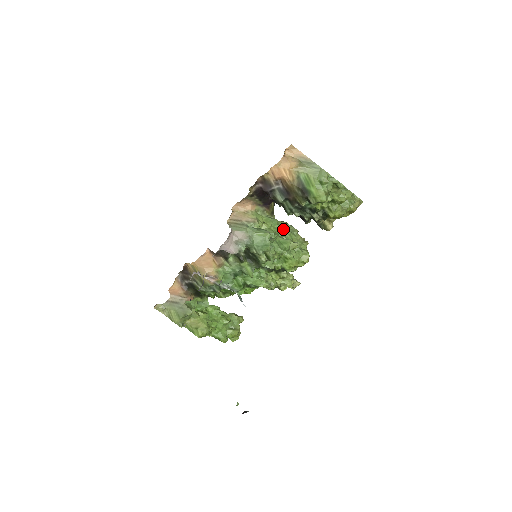
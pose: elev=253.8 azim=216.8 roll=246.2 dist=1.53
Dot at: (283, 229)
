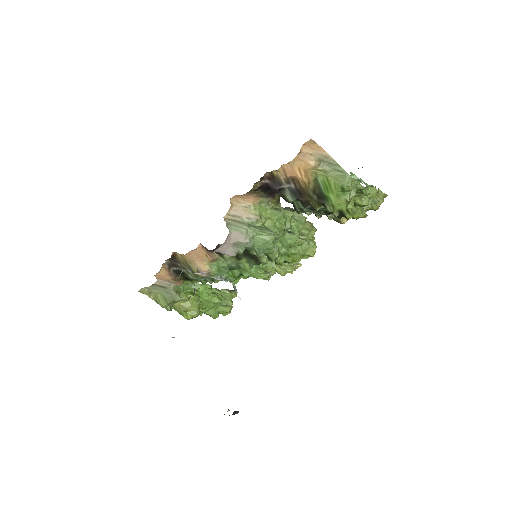
Dot at: (289, 221)
